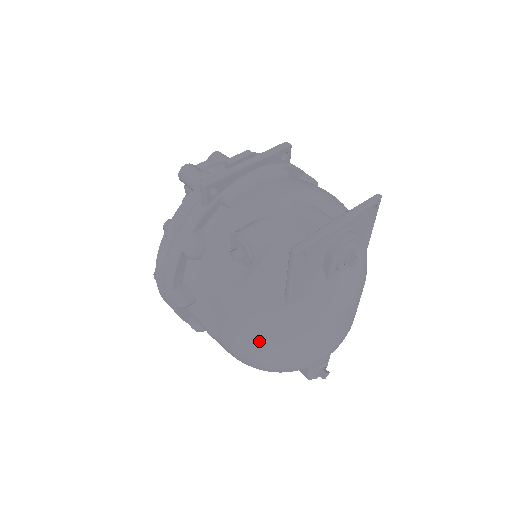
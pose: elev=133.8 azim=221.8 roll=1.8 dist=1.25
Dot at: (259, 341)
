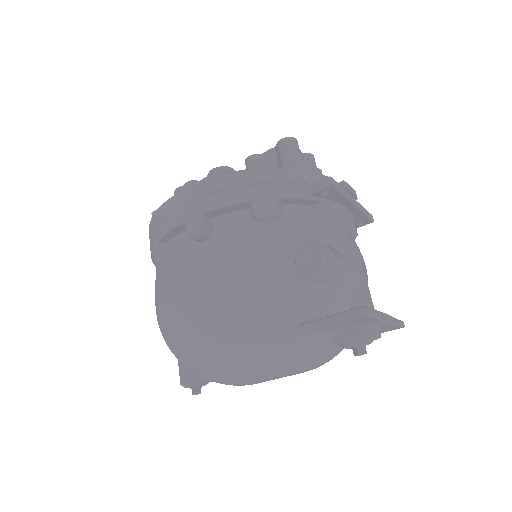
Dot at: (224, 330)
